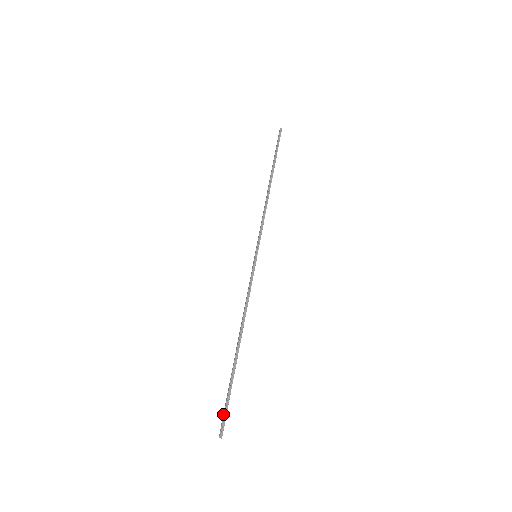
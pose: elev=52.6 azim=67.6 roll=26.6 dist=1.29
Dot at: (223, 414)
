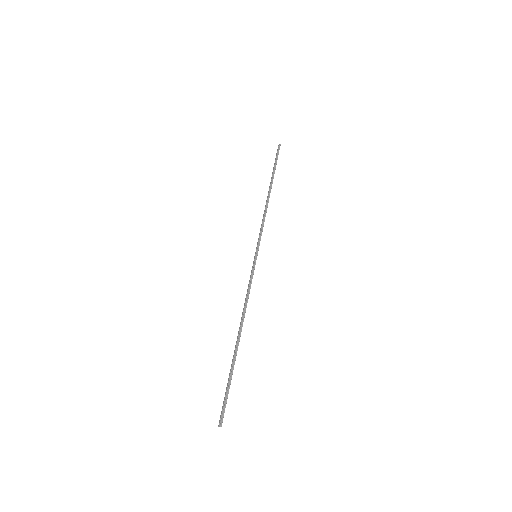
Dot at: (223, 403)
